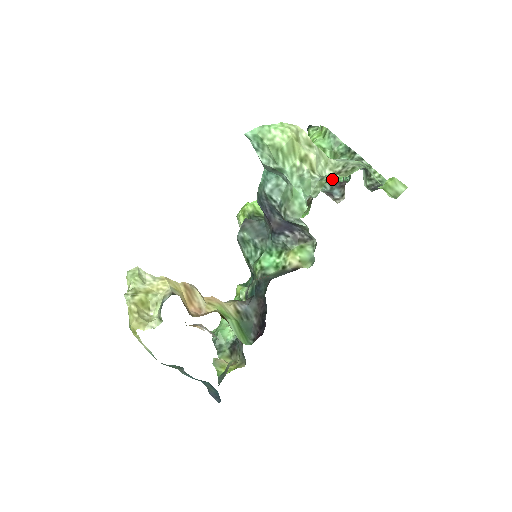
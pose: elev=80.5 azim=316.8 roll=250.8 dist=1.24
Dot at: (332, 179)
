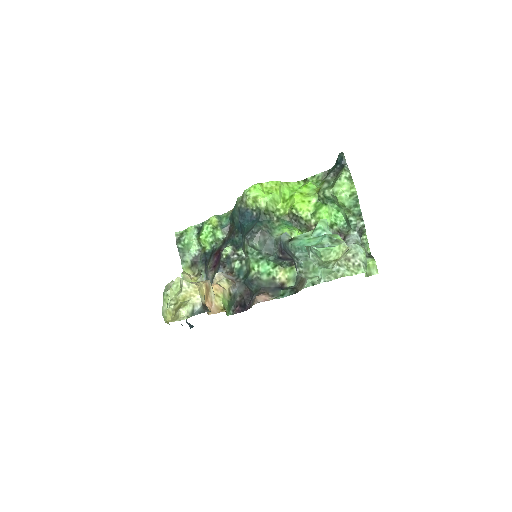
Dot at: (335, 220)
